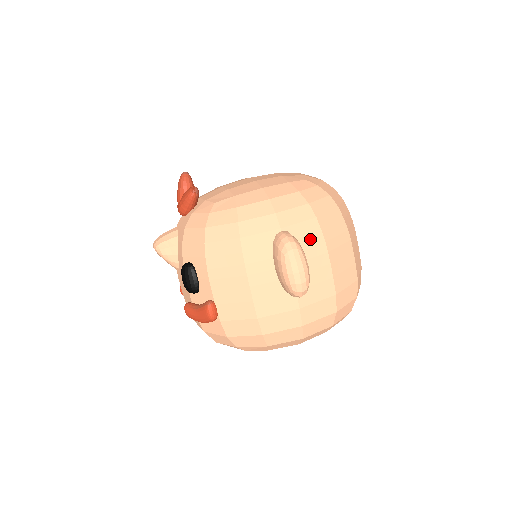
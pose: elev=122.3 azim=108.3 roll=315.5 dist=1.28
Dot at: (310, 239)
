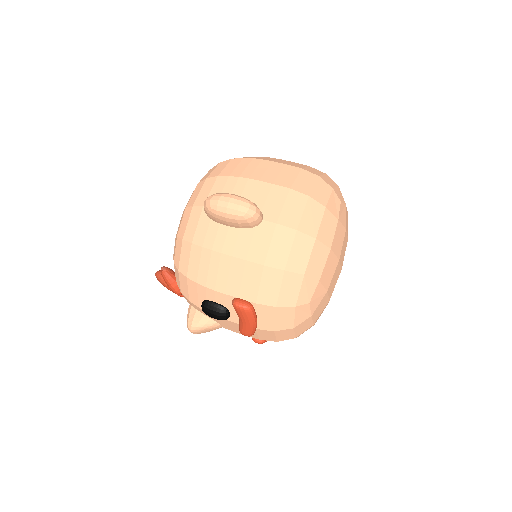
Dot at: (227, 188)
